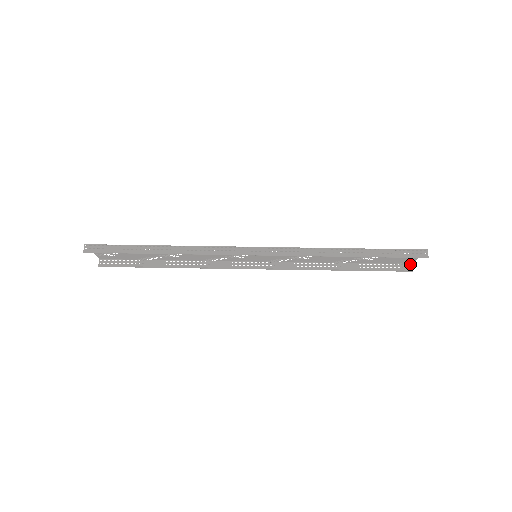
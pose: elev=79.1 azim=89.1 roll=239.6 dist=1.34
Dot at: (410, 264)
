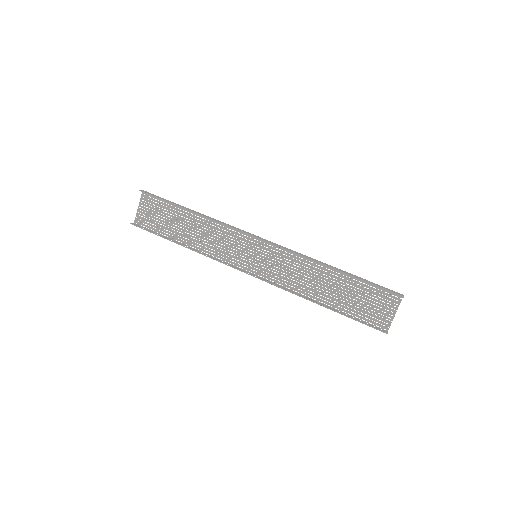
Dot at: (386, 331)
